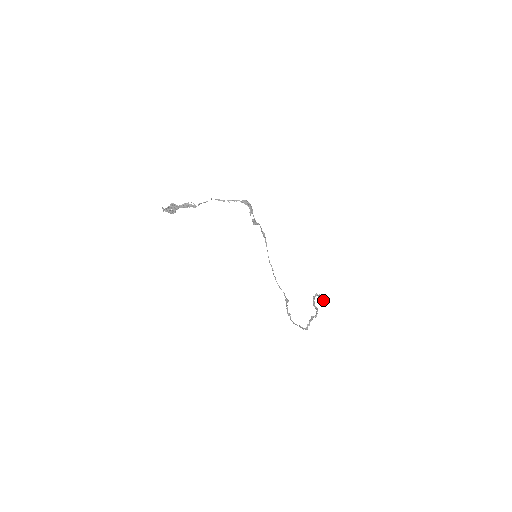
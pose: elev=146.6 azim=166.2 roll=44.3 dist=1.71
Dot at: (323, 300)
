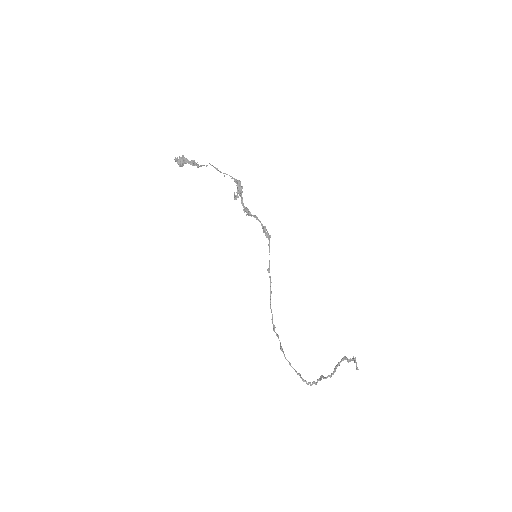
Dot at: occluded
